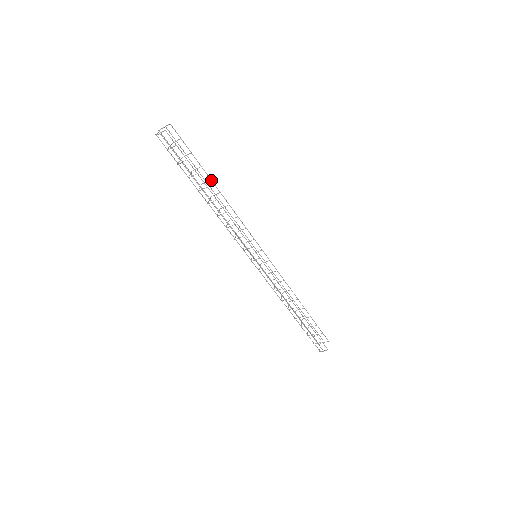
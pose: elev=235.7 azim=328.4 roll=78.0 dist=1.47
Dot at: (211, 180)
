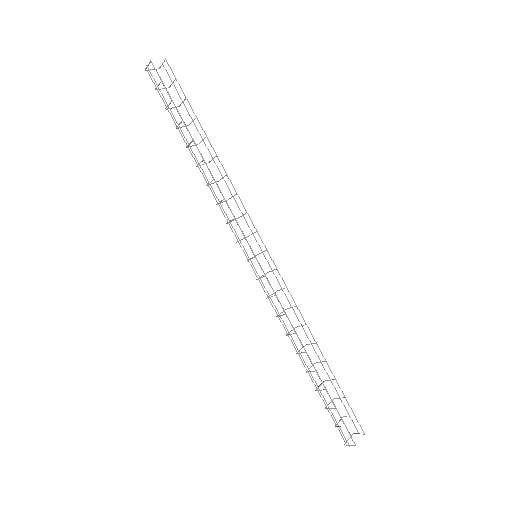
Dot at: (207, 137)
